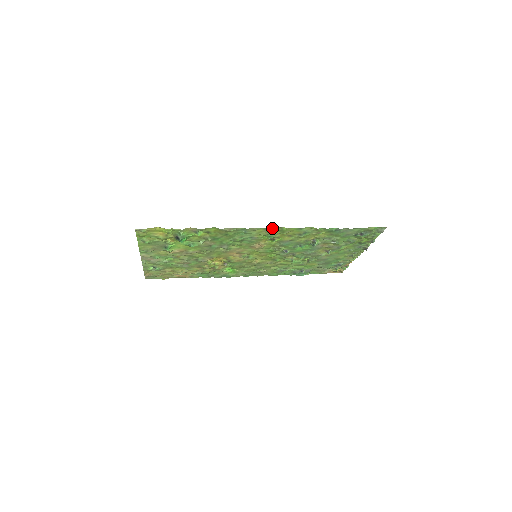
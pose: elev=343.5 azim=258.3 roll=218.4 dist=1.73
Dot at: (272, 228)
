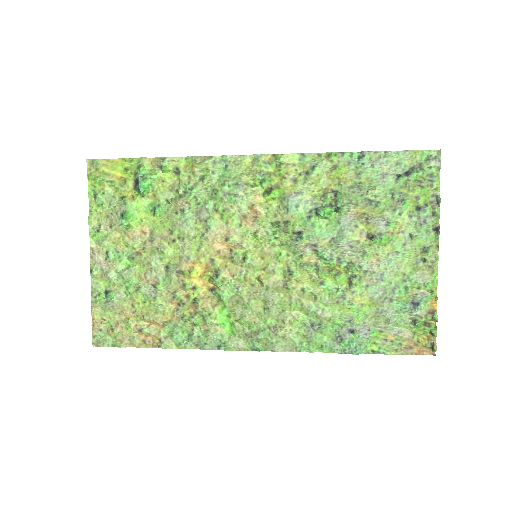
Dot at: (262, 155)
